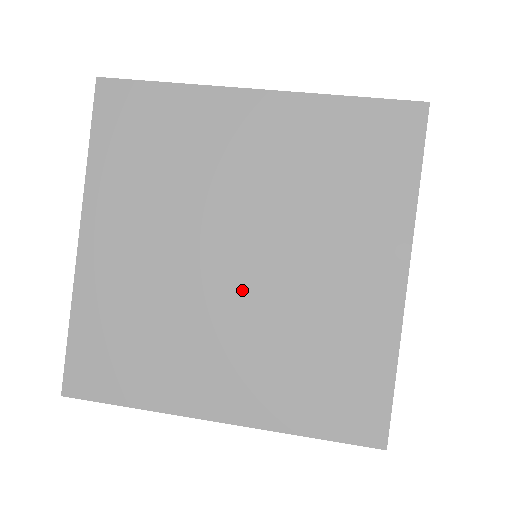
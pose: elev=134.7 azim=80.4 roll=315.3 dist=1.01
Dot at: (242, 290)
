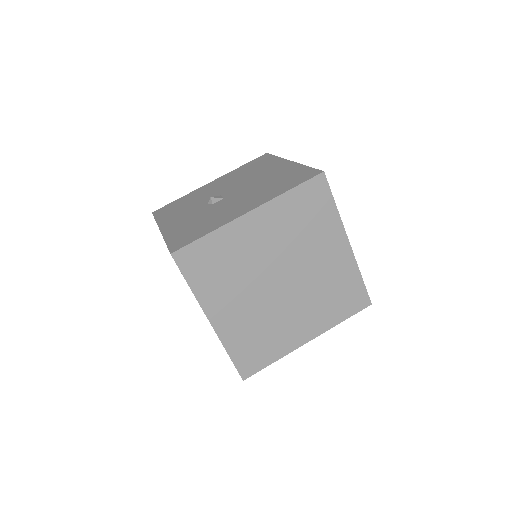
Dot at: (291, 292)
